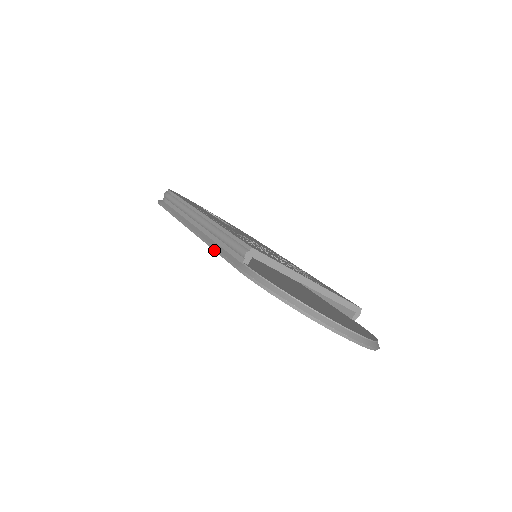
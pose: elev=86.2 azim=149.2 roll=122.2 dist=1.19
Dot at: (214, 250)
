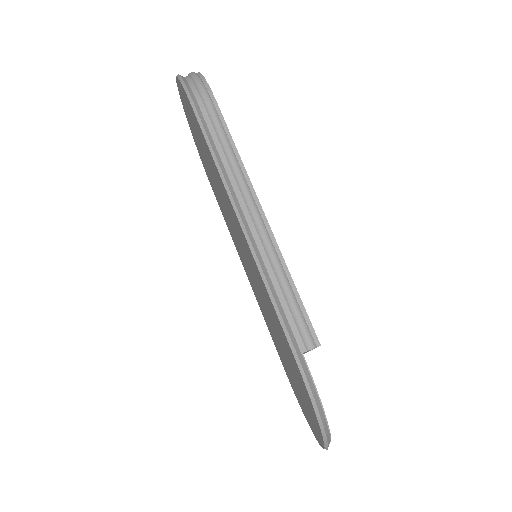
Dot at: (271, 298)
